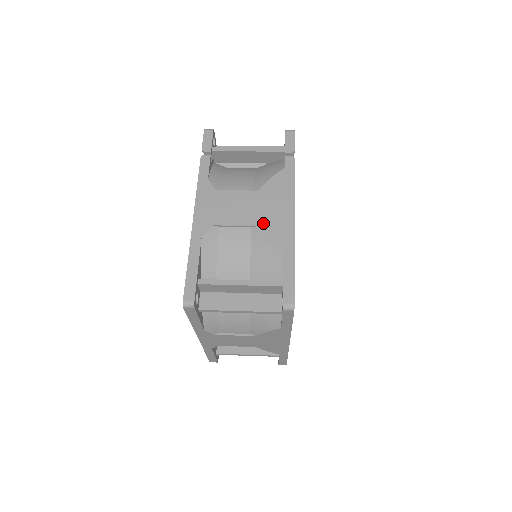
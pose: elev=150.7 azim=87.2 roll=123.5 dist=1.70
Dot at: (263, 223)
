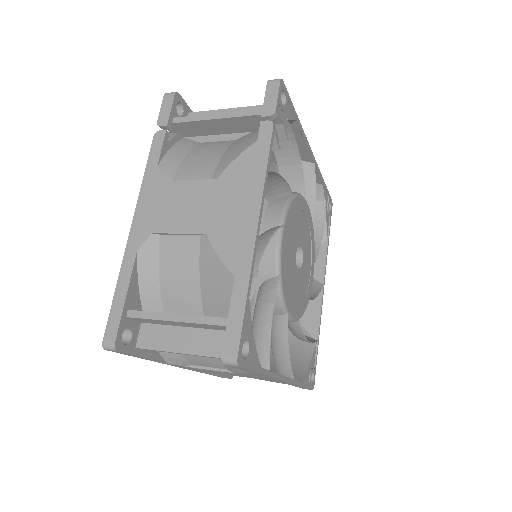
Dot at: (215, 229)
